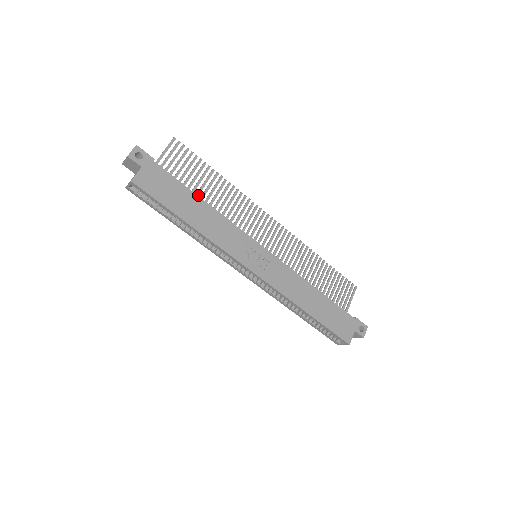
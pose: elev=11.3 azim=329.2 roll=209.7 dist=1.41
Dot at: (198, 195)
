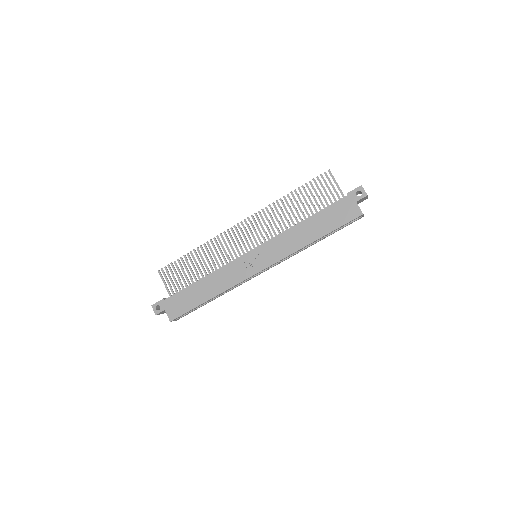
Dot at: (199, 276)
